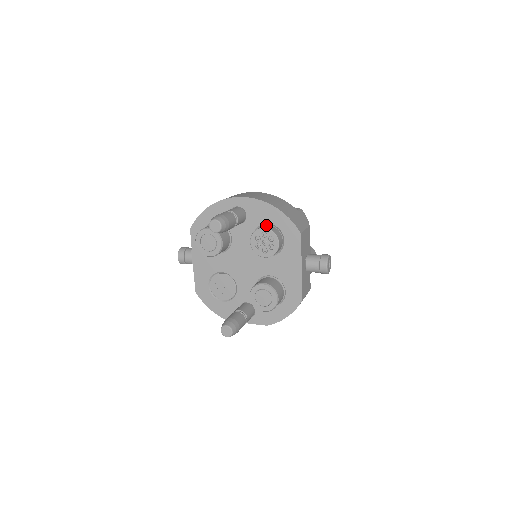
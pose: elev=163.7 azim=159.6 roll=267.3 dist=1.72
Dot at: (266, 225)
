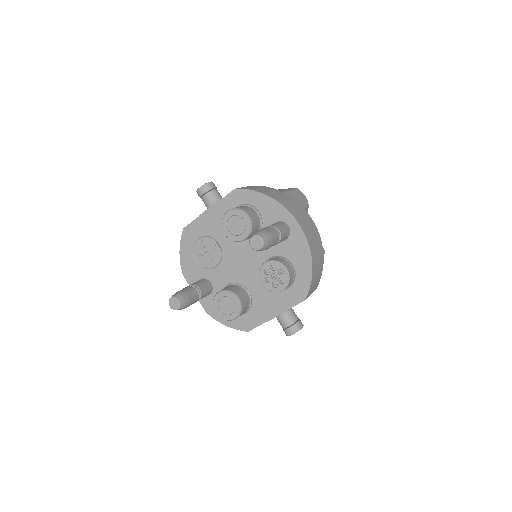
Dot at: (290, 264)
